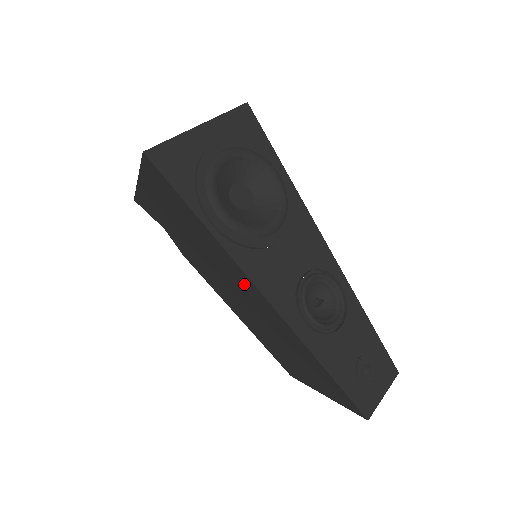
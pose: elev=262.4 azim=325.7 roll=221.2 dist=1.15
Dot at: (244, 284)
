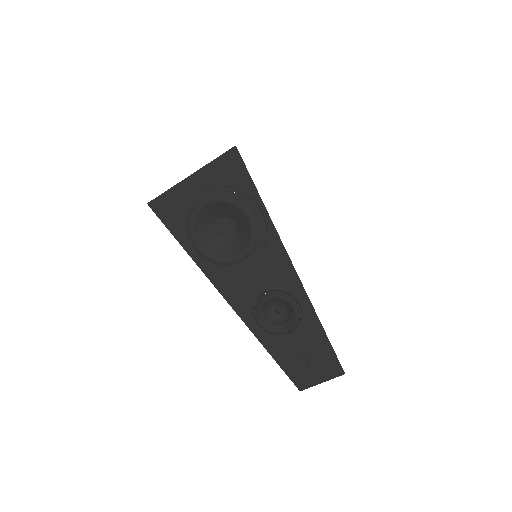
Dot at: occluded
